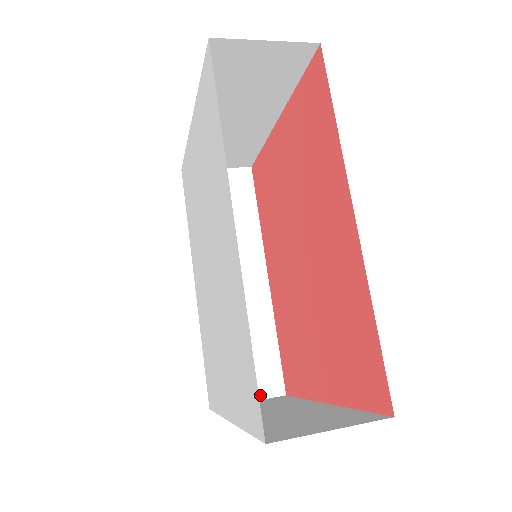
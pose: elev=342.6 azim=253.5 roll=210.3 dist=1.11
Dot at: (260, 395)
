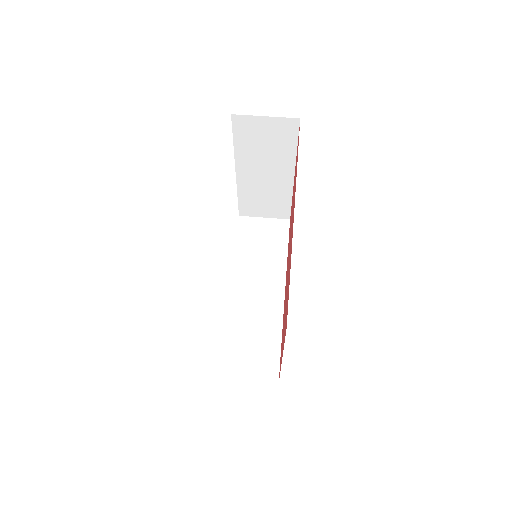
Dot at: (258, 378)
